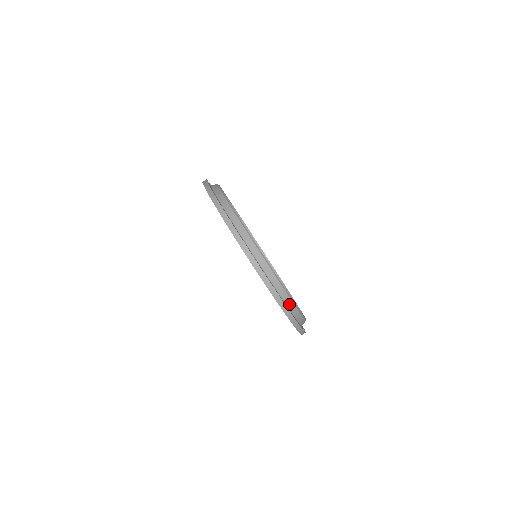
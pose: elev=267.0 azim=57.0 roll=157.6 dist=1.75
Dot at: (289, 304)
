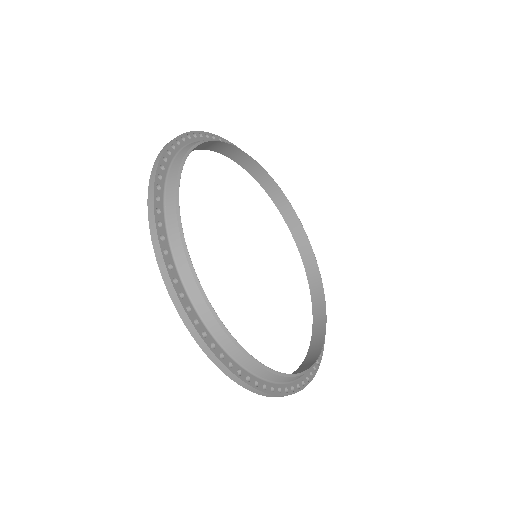
Dot at: (241, 359)
